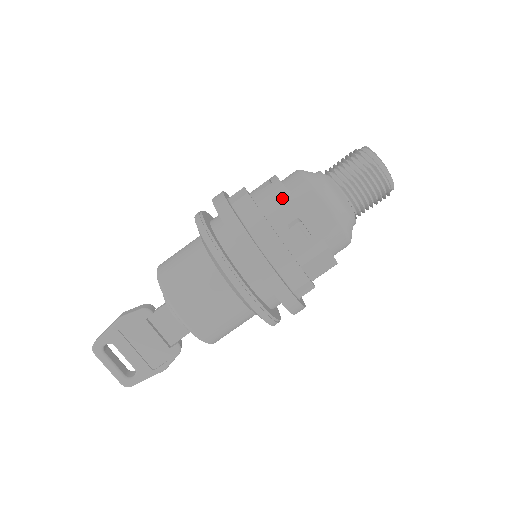
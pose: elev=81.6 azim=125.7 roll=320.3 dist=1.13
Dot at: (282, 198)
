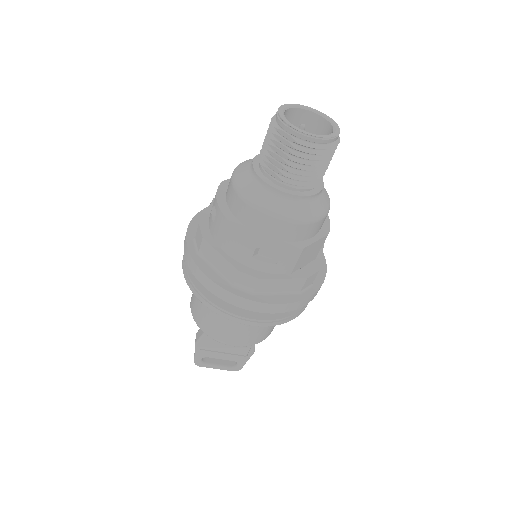
Dot at: (232, 234)
